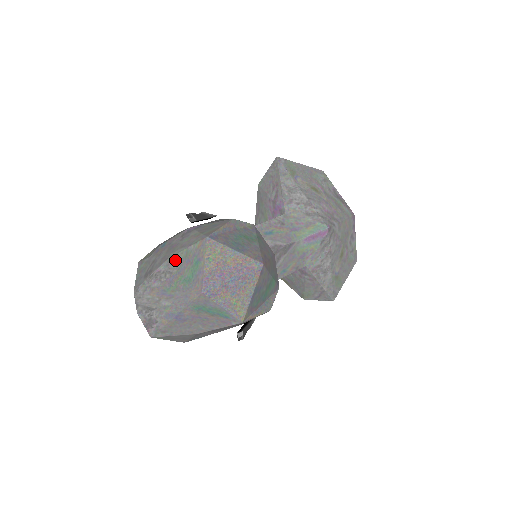
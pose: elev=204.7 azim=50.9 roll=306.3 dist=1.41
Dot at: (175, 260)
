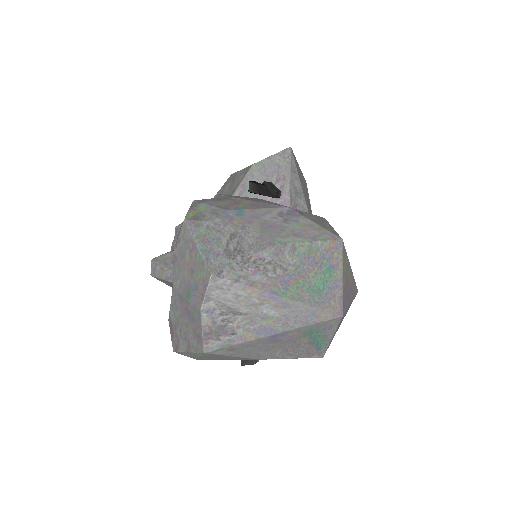
Dot at: (290, 252)
